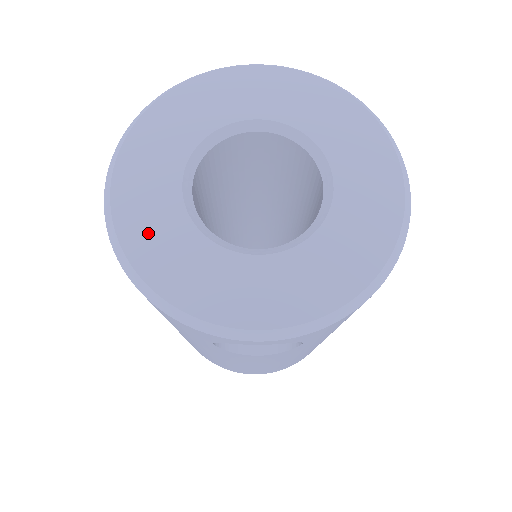
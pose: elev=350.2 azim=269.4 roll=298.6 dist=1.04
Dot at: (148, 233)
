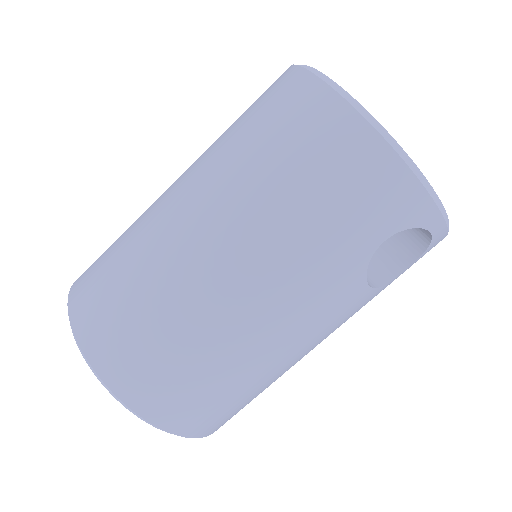
Dot at: occluded
